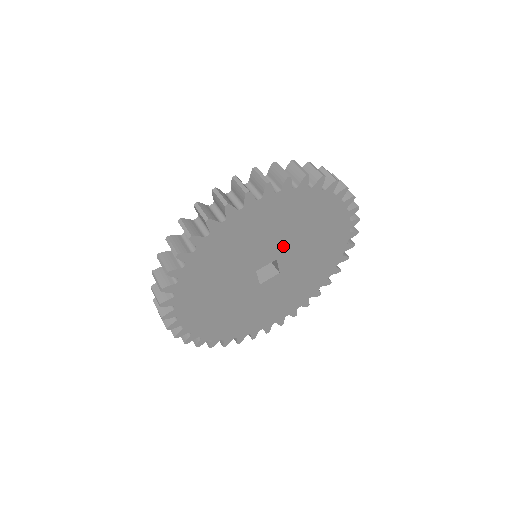
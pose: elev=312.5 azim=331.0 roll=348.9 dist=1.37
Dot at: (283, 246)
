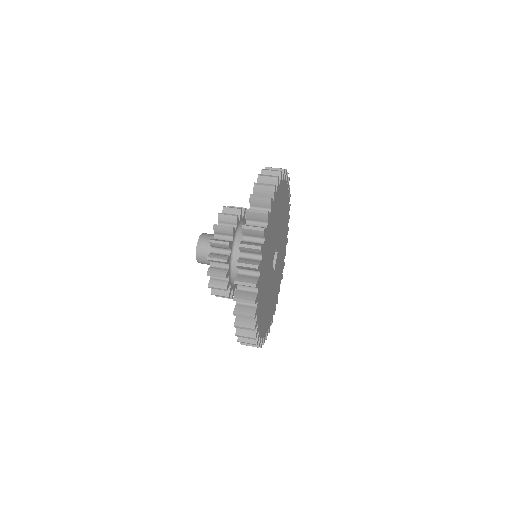
Dot at: (276, 237)
